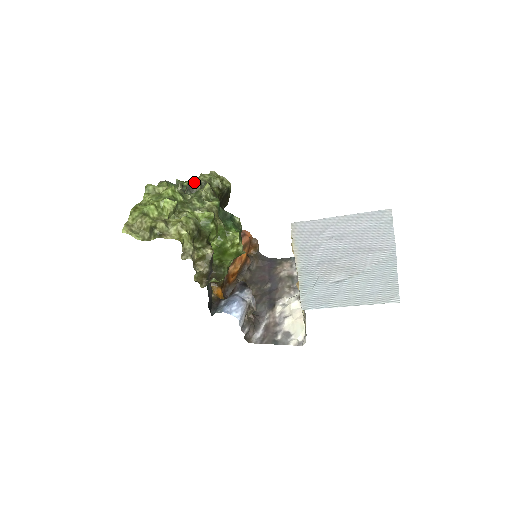
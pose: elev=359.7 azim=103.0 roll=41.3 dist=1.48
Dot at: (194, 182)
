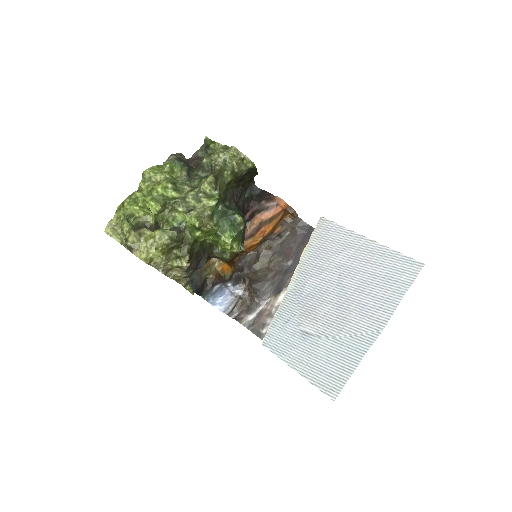
Dot at: (206, 162)
